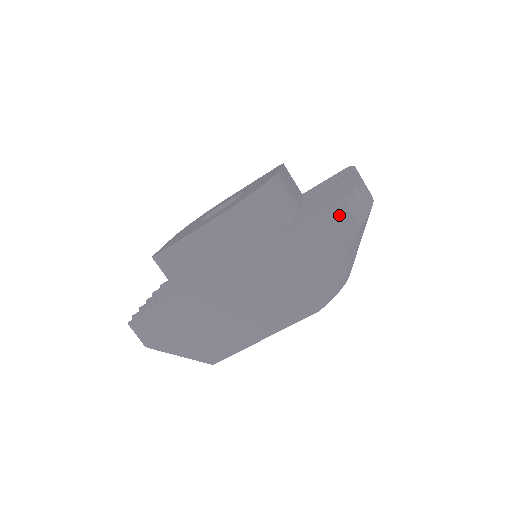
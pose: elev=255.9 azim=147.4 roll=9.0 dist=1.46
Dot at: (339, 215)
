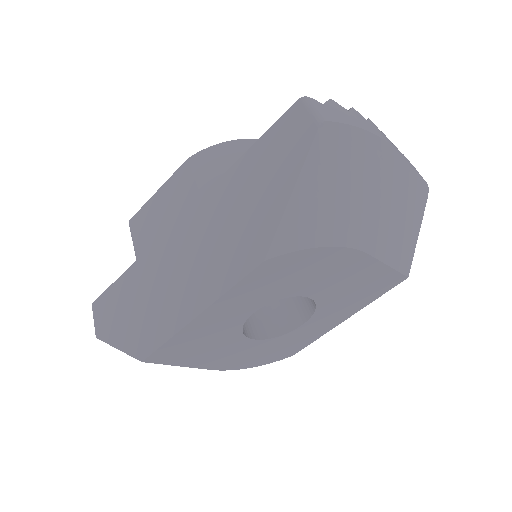
Dot at: (296, 119)
